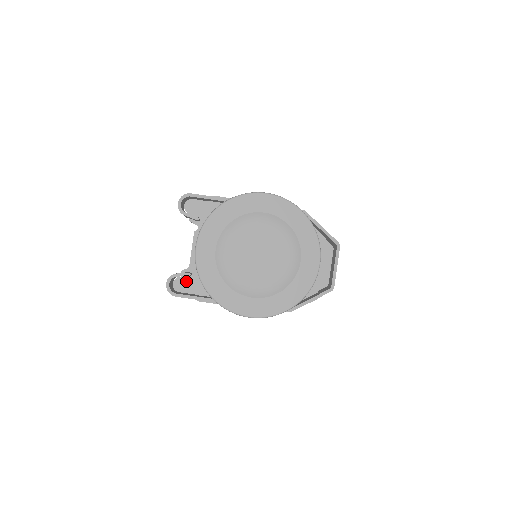
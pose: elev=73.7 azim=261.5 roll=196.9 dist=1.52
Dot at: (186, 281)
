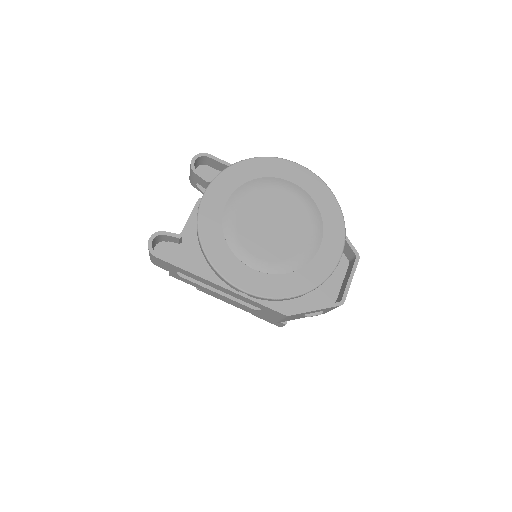
Dot at: (172, 248)
